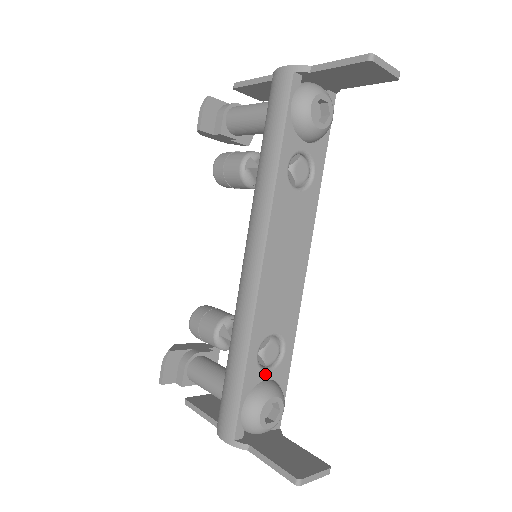
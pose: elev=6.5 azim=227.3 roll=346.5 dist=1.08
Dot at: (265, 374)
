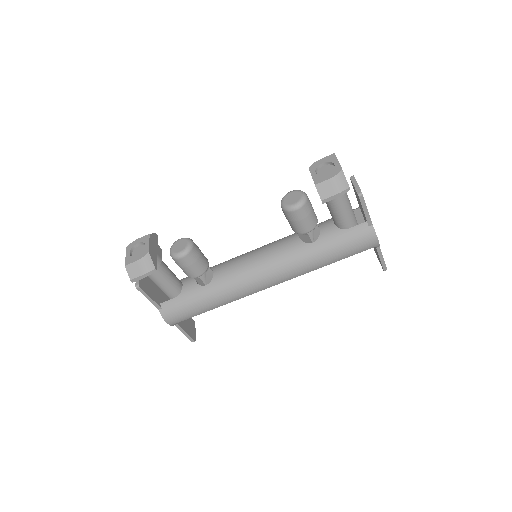
Dot at: occluded
